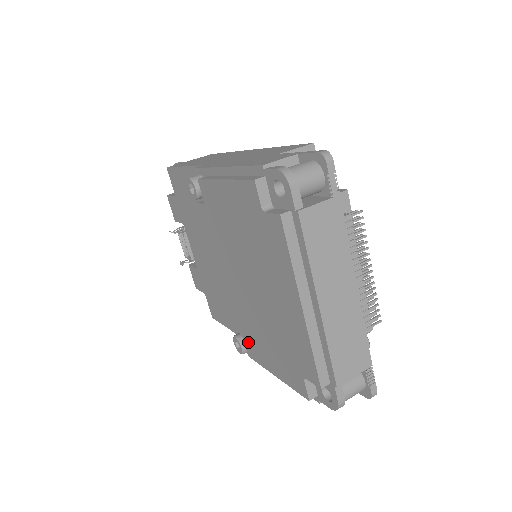
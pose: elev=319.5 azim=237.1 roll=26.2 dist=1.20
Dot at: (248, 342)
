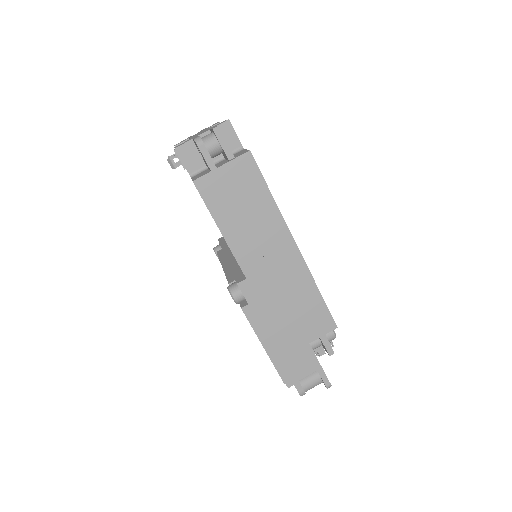
Dot at: occluded
